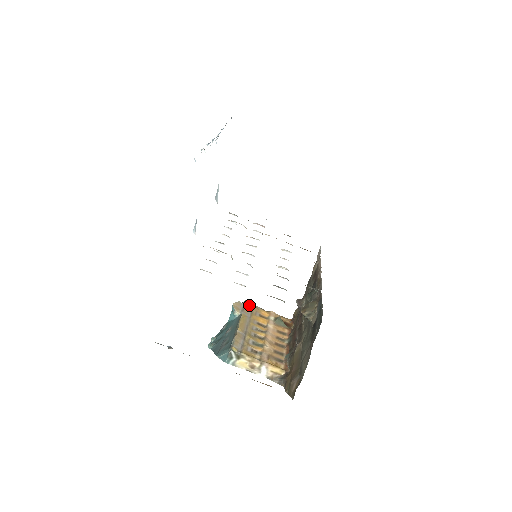
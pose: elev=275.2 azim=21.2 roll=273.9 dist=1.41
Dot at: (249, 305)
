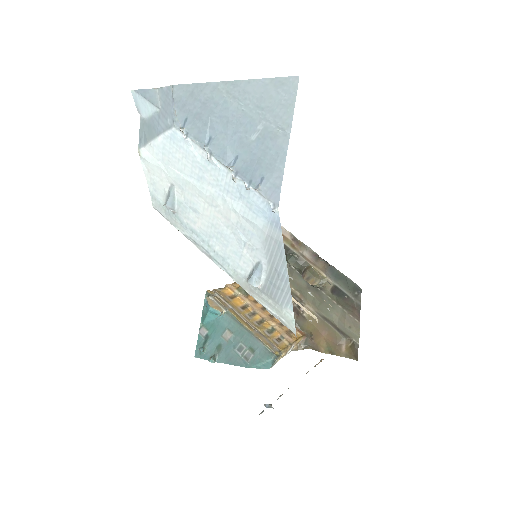
Dot at: (214, 294)
